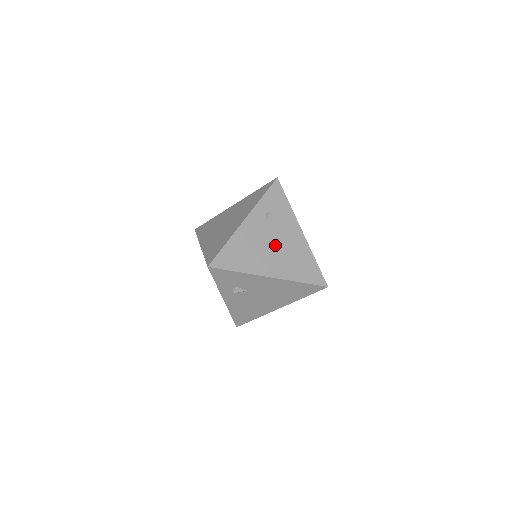
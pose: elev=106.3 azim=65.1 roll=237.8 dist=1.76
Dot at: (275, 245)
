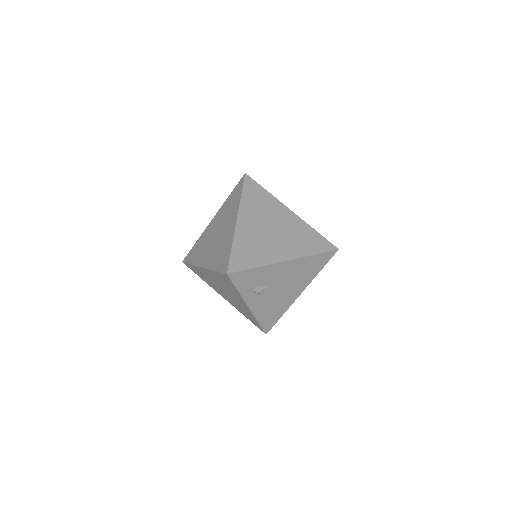
Dot at: (275, 231)
